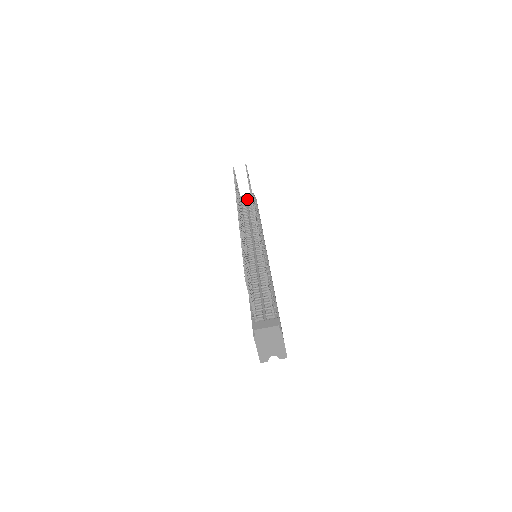
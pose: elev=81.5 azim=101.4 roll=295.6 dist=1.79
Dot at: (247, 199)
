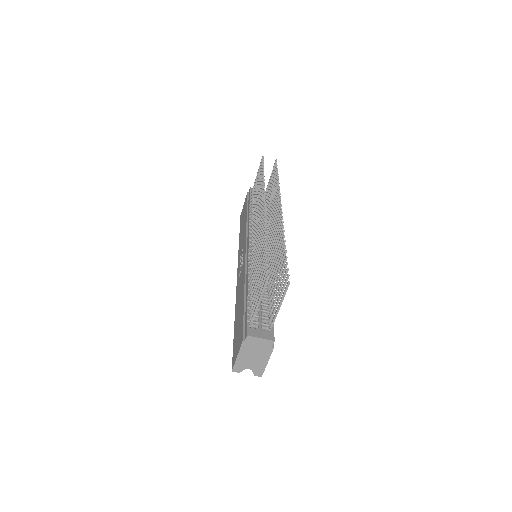
Dot at: occluded
